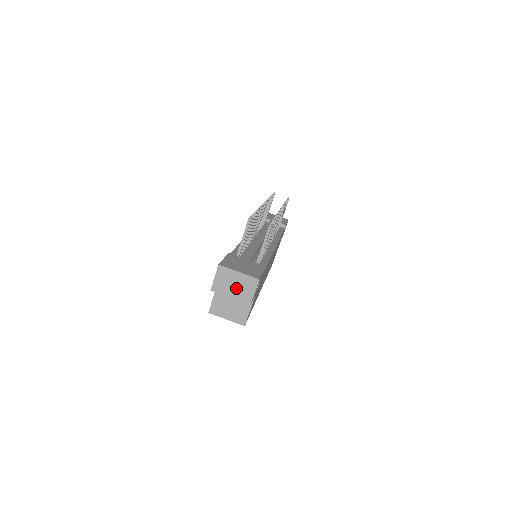
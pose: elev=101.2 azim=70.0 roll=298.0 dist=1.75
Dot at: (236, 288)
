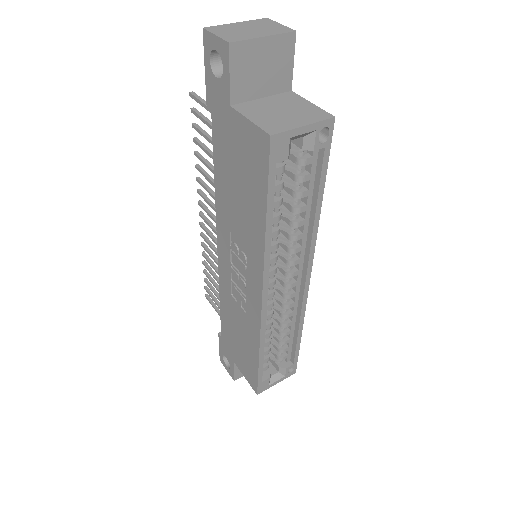
Dot at: (255, 30)
